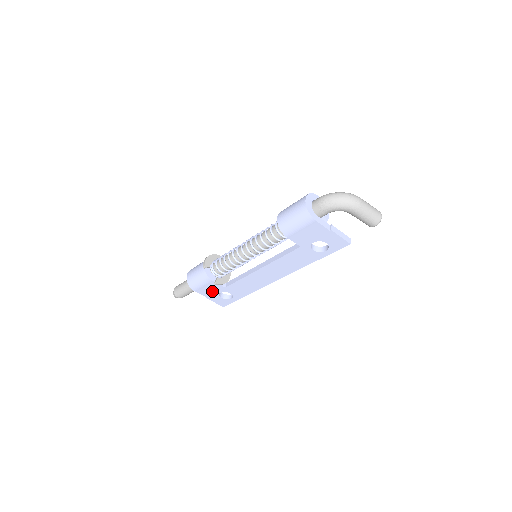
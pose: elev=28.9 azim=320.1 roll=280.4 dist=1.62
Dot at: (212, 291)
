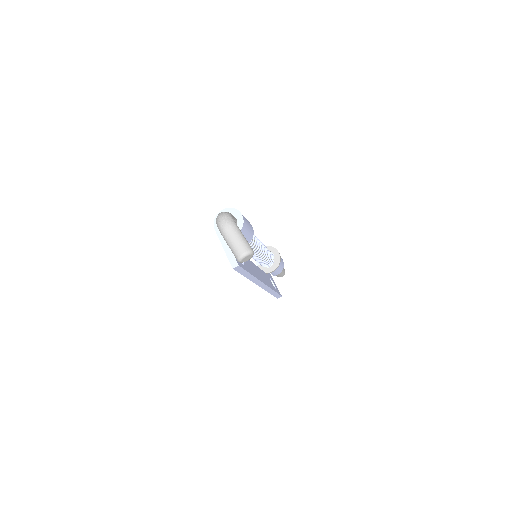
Dot at: occluded
